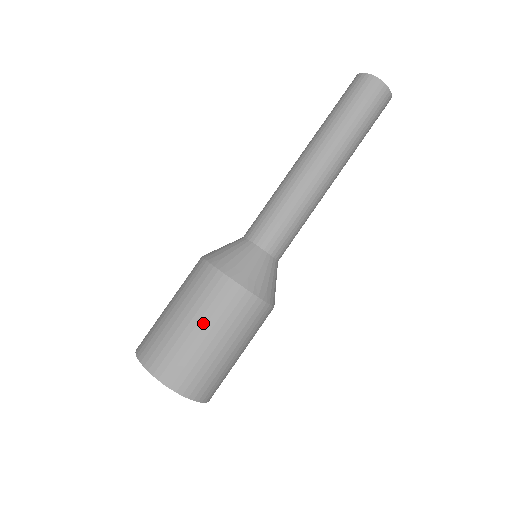
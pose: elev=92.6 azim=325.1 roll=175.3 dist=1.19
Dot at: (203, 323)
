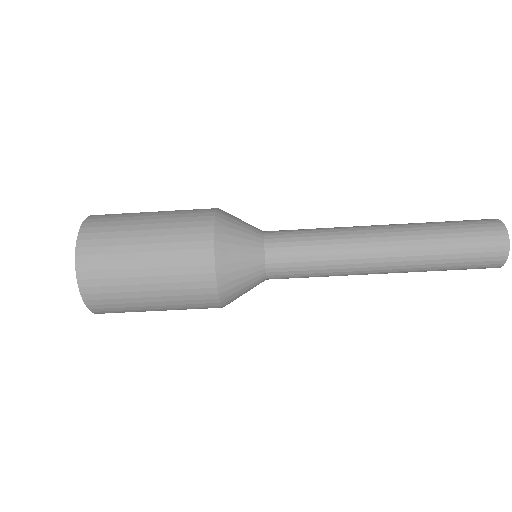
Dot at: (159, 288)
